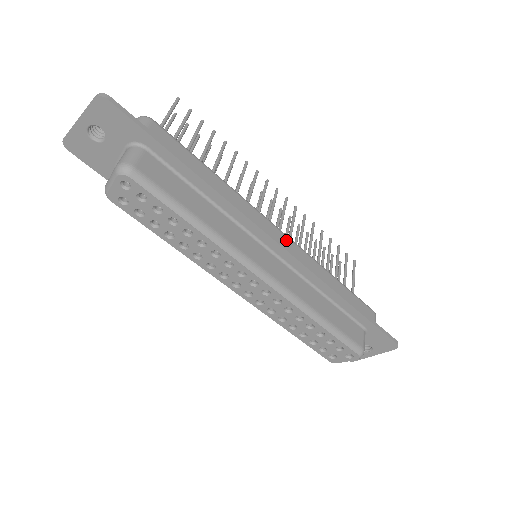
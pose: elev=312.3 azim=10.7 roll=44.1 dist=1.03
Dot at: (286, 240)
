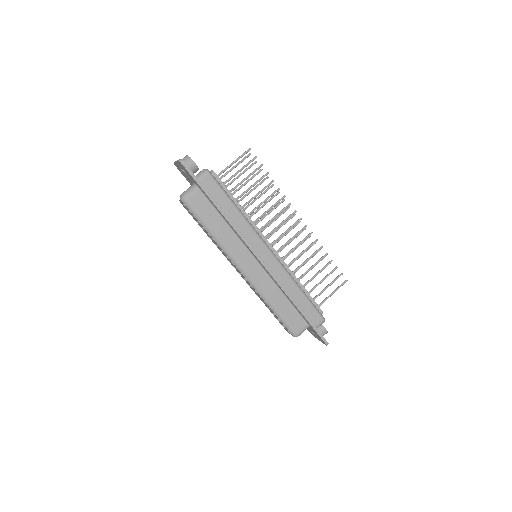
Dot at: (271, 258)
